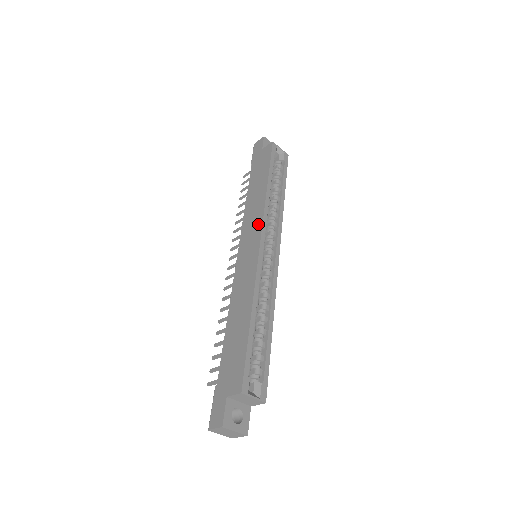
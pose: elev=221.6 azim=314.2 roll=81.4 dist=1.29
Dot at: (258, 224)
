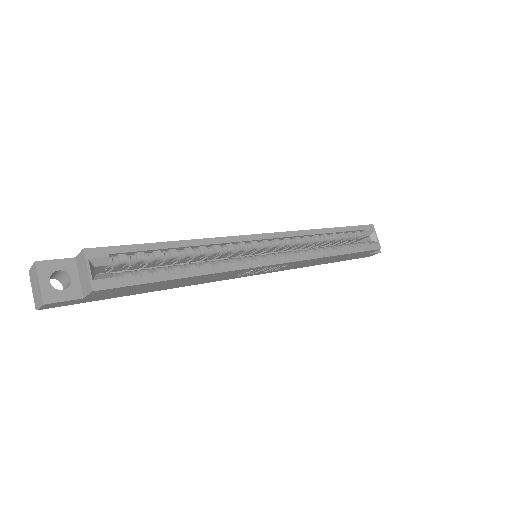
Dot at: occluded
